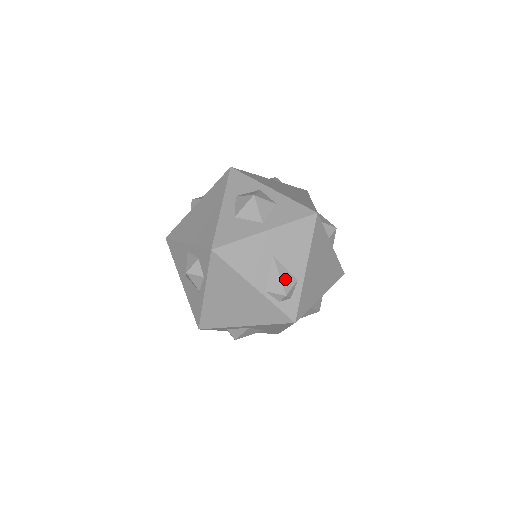
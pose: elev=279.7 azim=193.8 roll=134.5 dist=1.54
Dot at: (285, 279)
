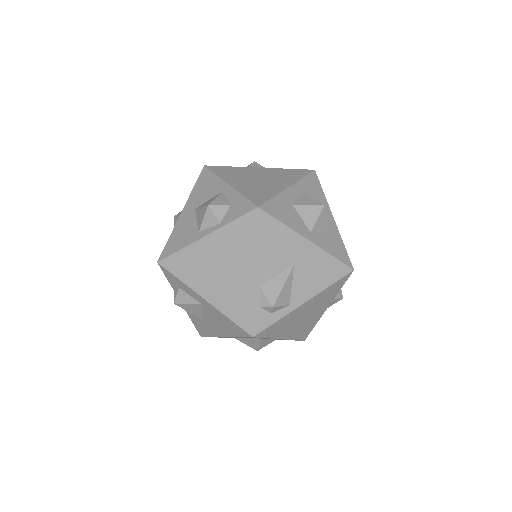
Dot at: (284, 293)
